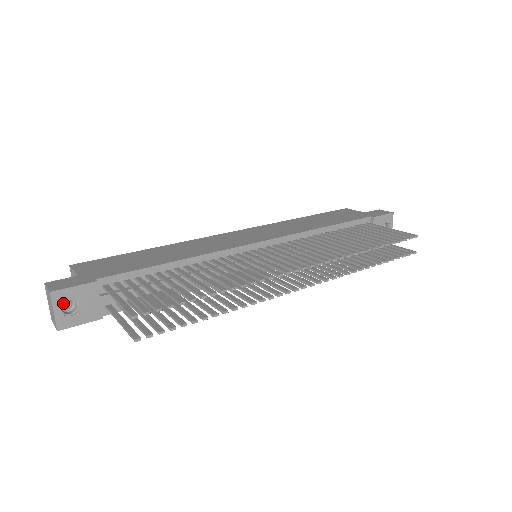
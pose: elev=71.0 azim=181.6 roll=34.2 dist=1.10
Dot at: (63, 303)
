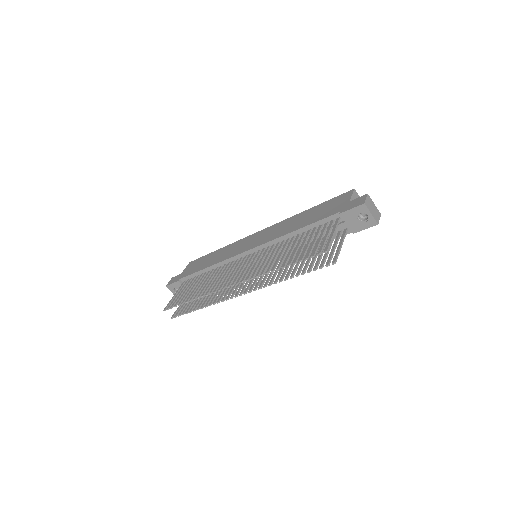
Dot at: (173, 289)
